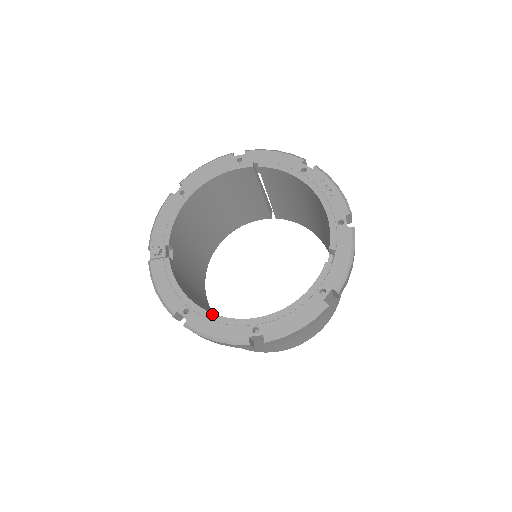
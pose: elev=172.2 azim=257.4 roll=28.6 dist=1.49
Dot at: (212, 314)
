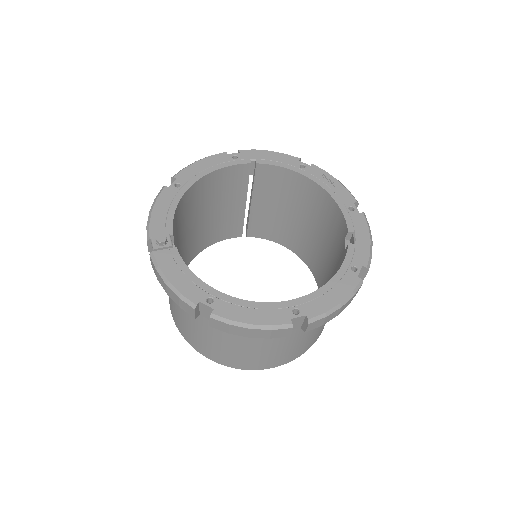
Dot at: (243, 300)
